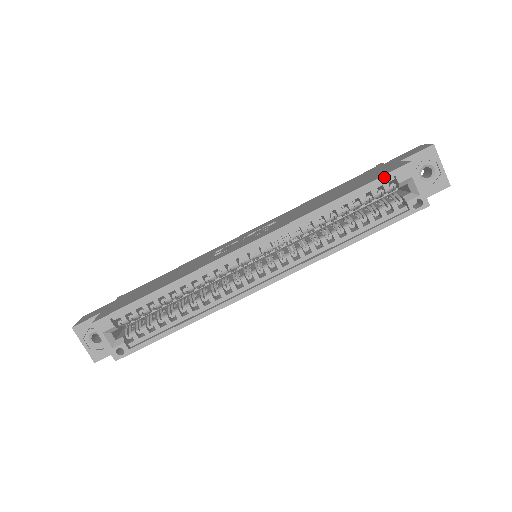
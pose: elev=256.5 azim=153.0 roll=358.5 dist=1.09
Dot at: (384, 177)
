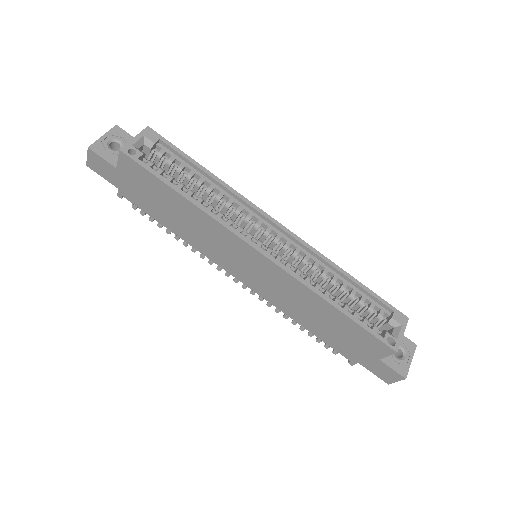
Dot at: (388, 304)
